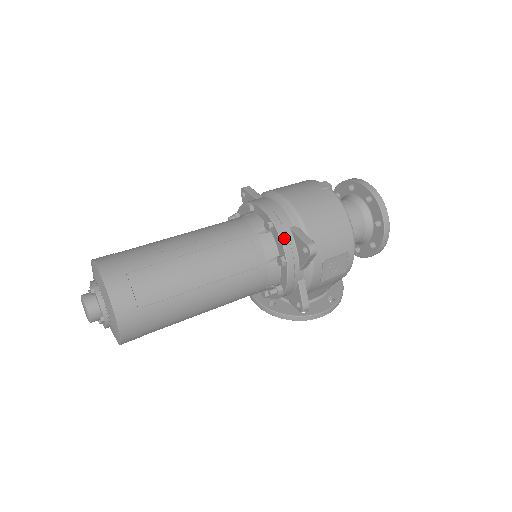
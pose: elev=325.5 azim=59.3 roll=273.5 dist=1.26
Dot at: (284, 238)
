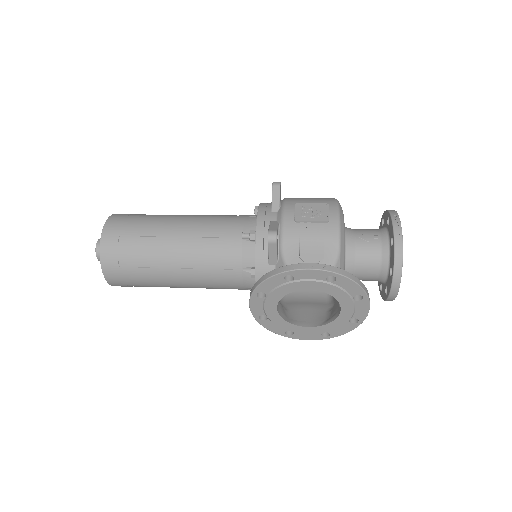
Dot at: occluded
